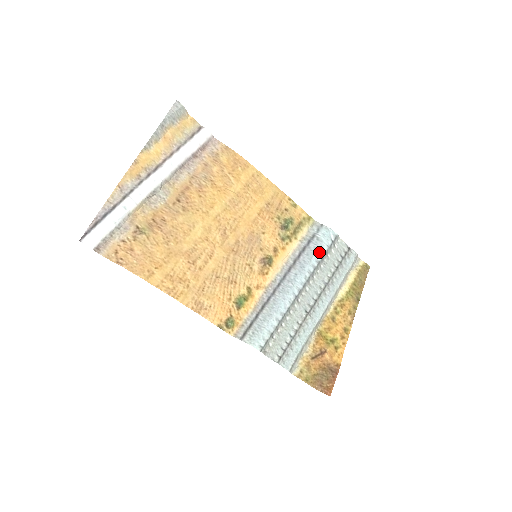
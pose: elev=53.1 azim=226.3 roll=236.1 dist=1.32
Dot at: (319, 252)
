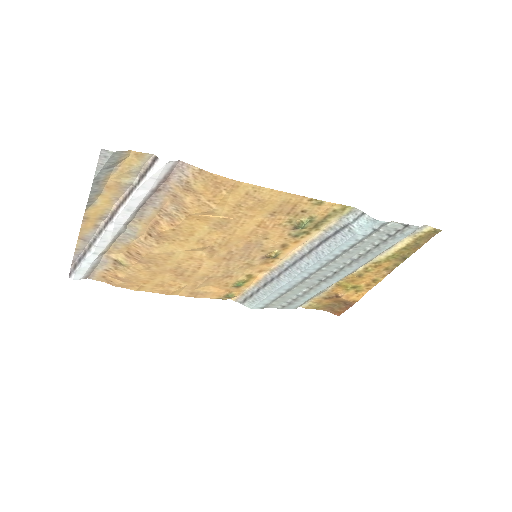
Dot at: (347, 243)
